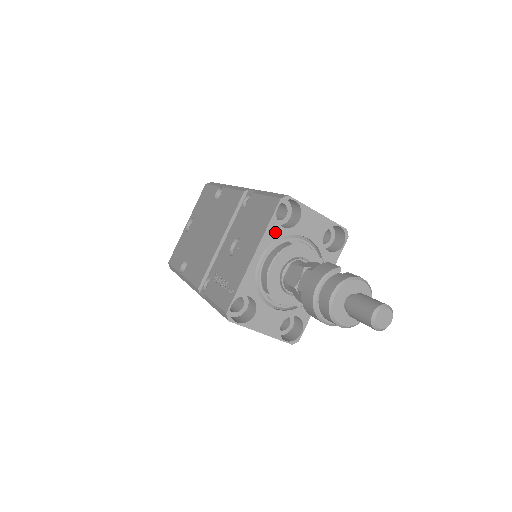
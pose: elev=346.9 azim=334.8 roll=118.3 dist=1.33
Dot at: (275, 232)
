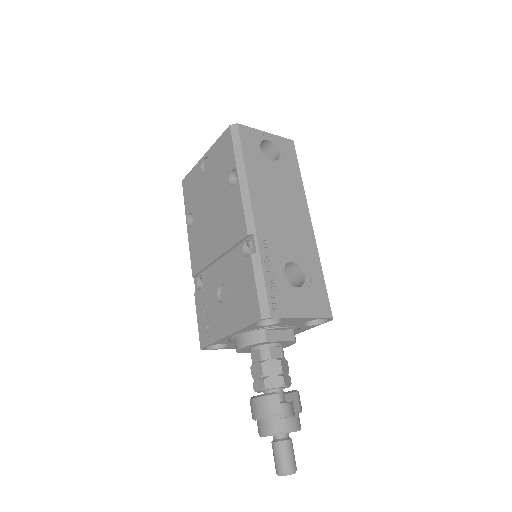
Dot at: (252, 328)
